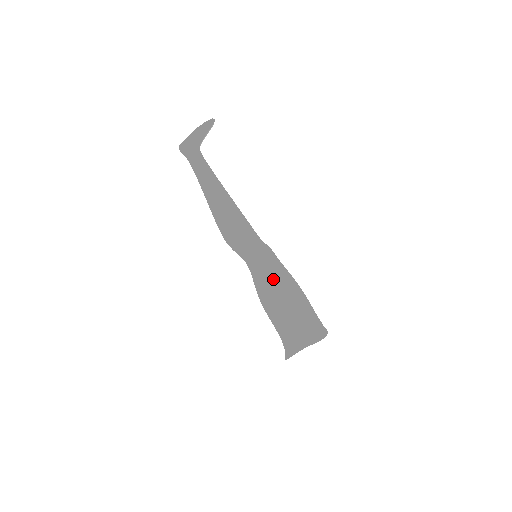
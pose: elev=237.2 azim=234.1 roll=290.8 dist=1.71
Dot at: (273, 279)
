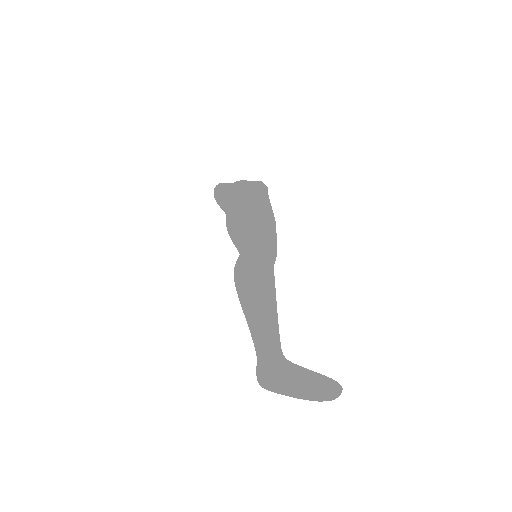
Dot at: occluded
